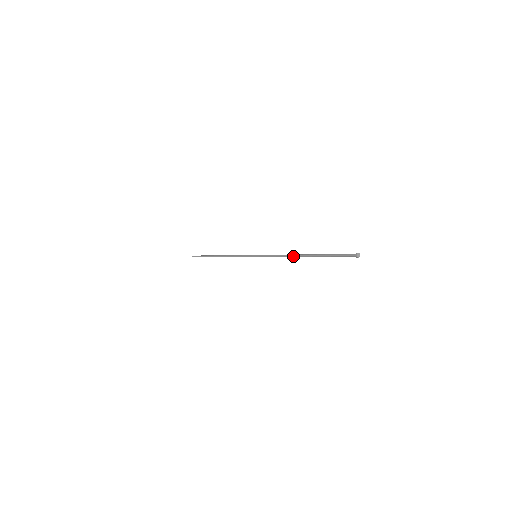
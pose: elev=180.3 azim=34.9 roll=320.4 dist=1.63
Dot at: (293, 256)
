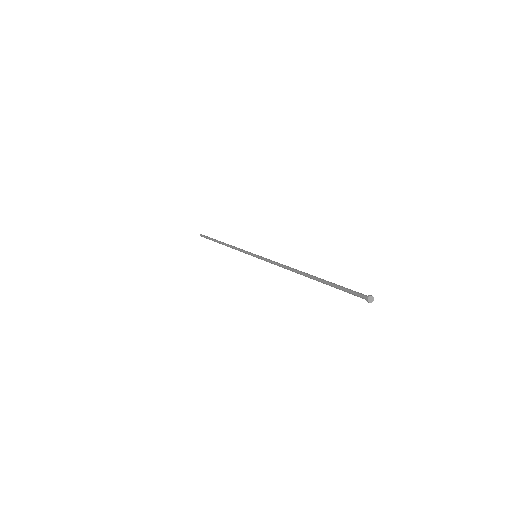
Dot at: (293, 270)
